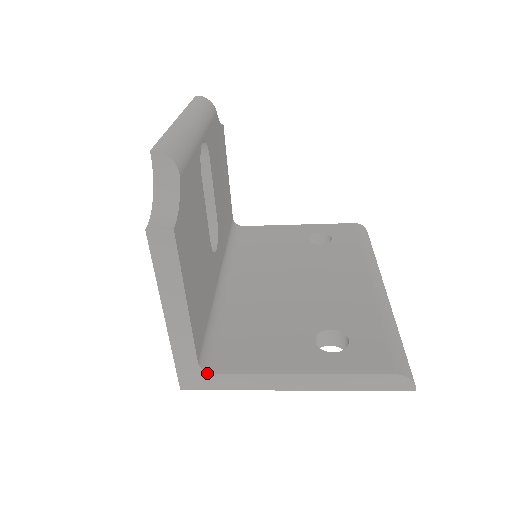
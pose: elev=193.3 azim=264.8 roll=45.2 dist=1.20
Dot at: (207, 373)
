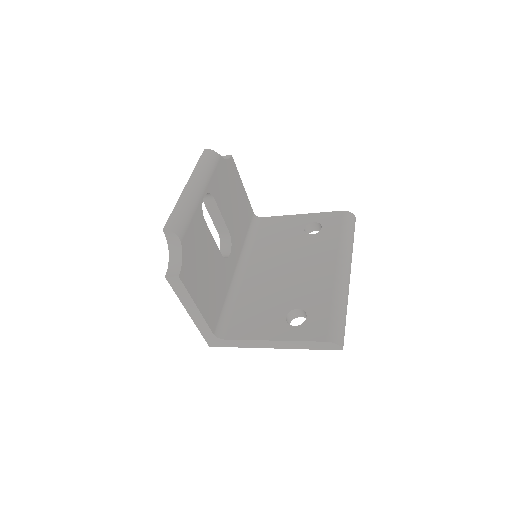
Dot at: (220, 339)
